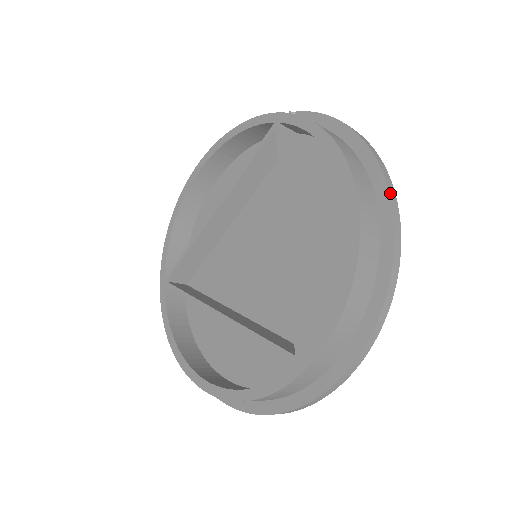
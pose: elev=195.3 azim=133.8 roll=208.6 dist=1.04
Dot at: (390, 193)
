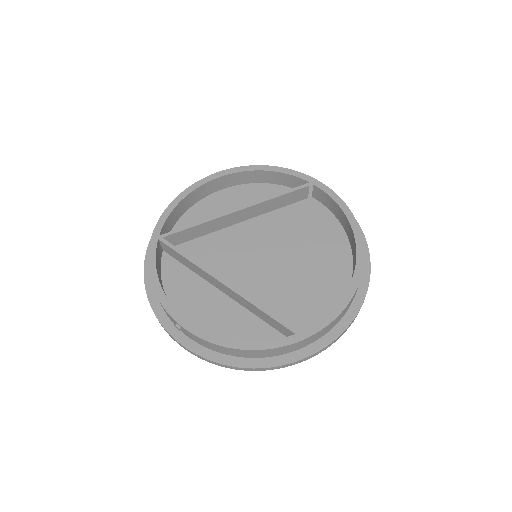
Dot at: (370, 262)
